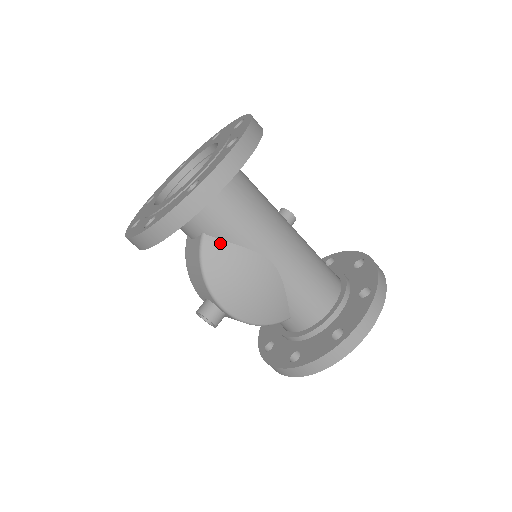
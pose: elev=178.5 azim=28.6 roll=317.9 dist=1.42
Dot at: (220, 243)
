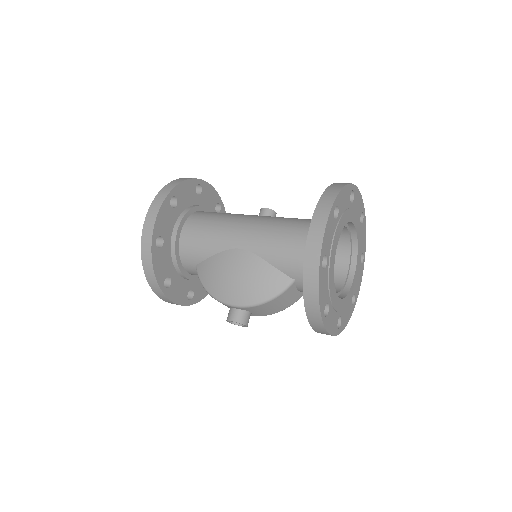
Dot at: (204, 263)
